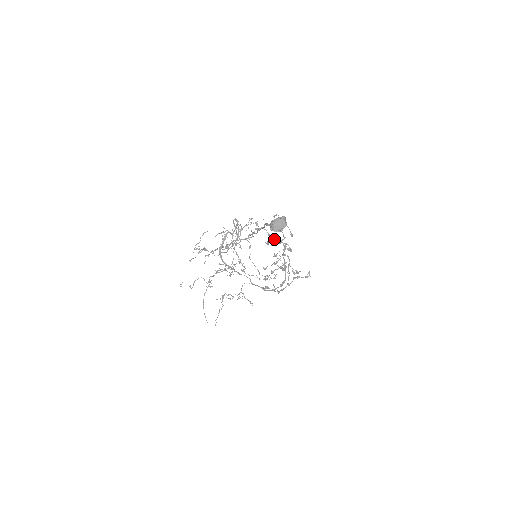
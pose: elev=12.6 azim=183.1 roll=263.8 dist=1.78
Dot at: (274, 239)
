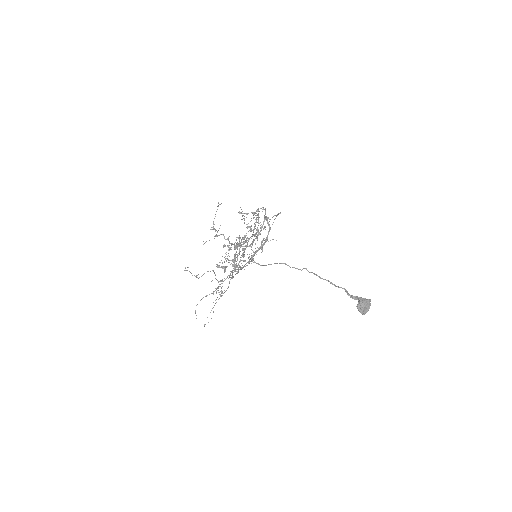
Dot at: (255, 225)
